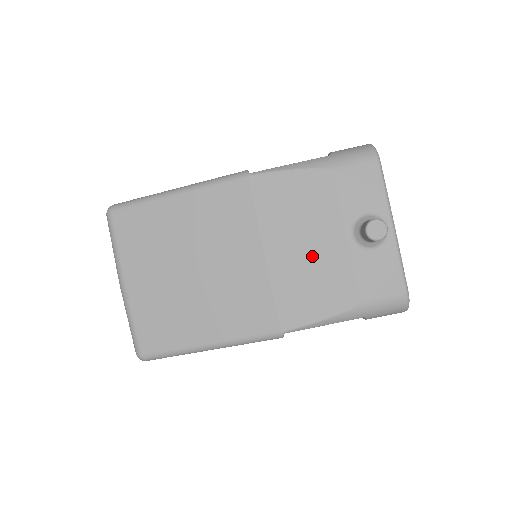
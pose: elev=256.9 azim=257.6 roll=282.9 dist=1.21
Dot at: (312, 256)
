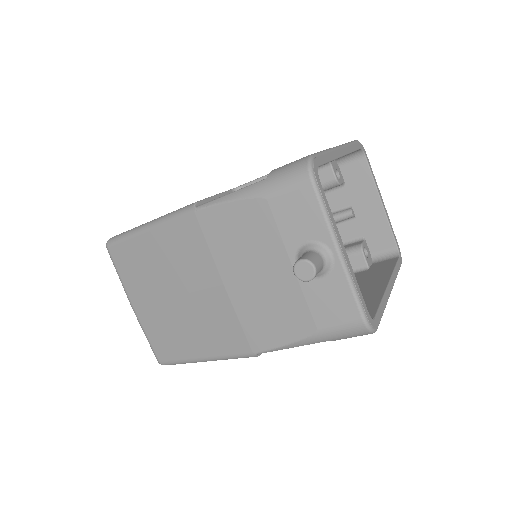
Dot at: (264, 286)
